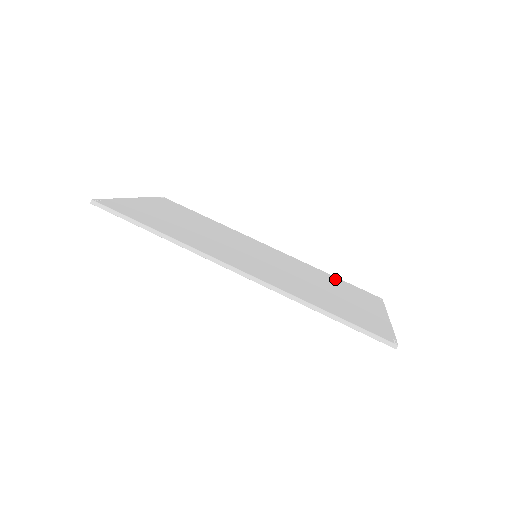
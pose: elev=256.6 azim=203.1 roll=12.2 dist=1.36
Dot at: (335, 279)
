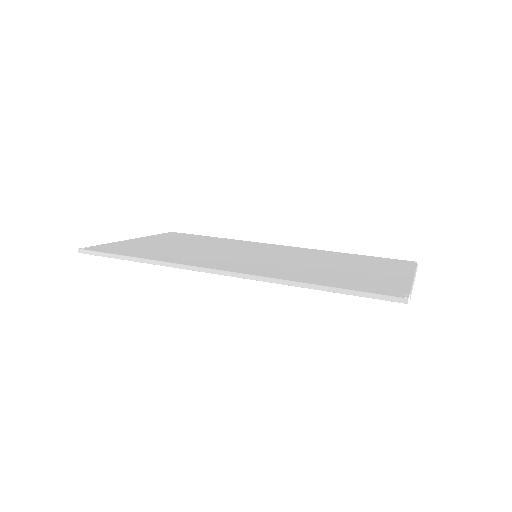
Dot at: (356, 256)
